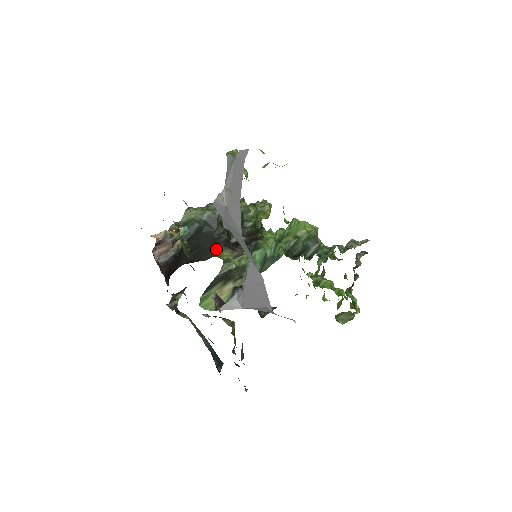
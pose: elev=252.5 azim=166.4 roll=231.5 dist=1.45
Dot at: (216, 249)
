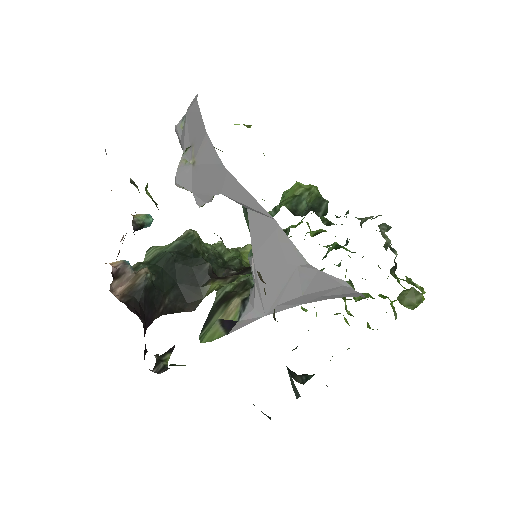
Dot at: (201, 285)
